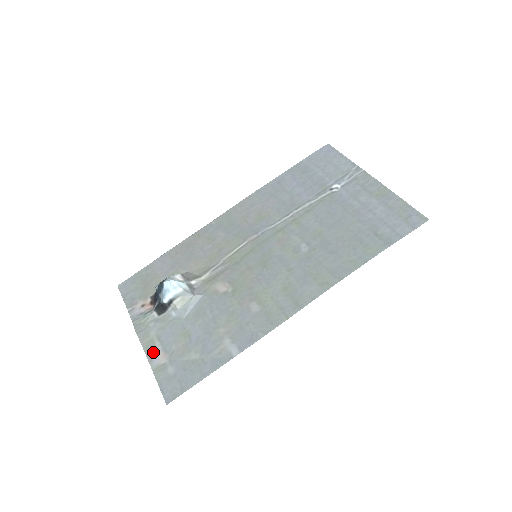
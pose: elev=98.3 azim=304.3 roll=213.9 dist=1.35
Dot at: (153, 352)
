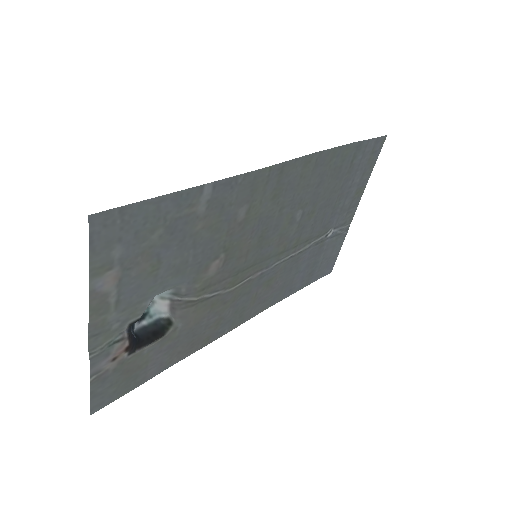
Dot at: (101, 297)
